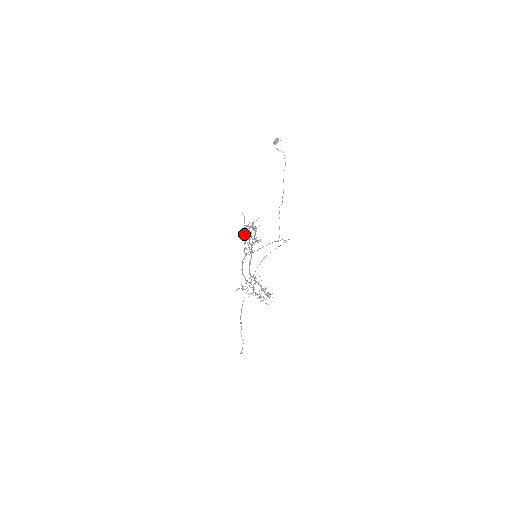
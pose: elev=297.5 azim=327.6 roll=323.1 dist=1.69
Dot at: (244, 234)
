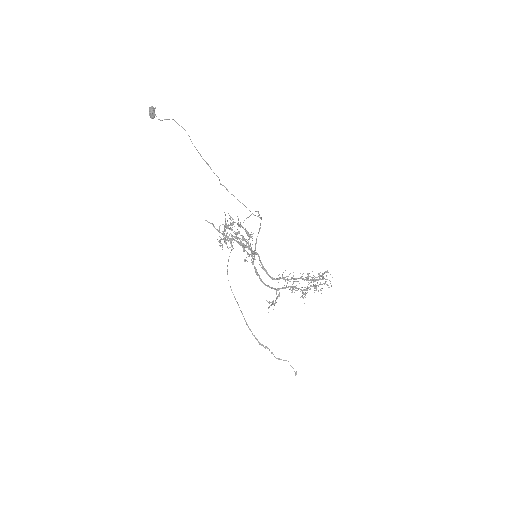
Dot at: (230, 242)
